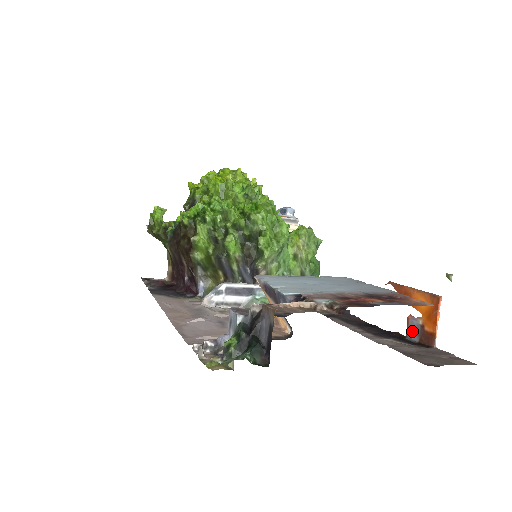
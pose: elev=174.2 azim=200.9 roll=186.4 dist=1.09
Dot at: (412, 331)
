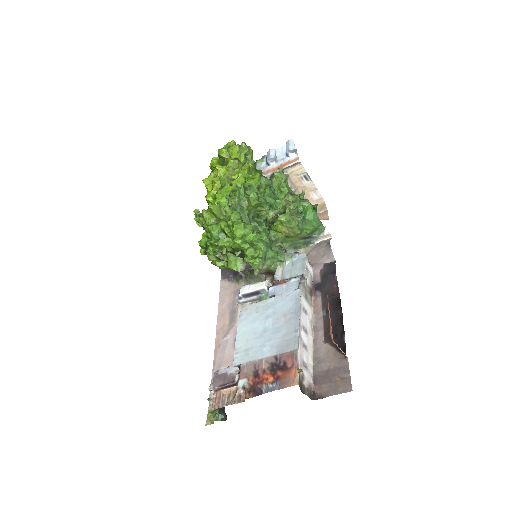
Dot at: occluded
